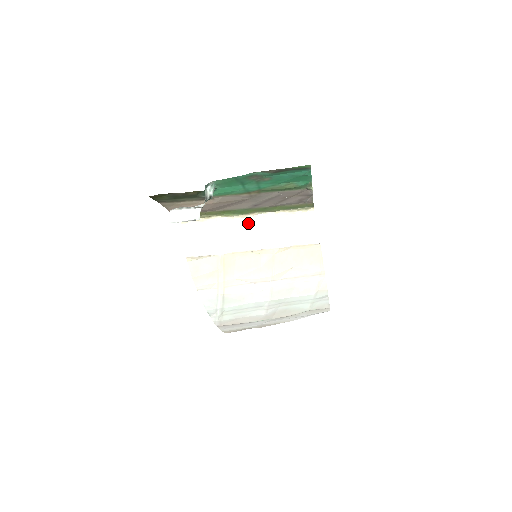
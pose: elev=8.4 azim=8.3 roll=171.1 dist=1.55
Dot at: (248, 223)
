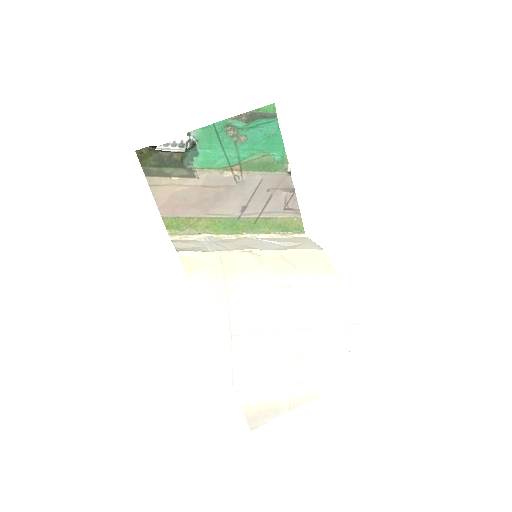
Dot at: (241, 240)
